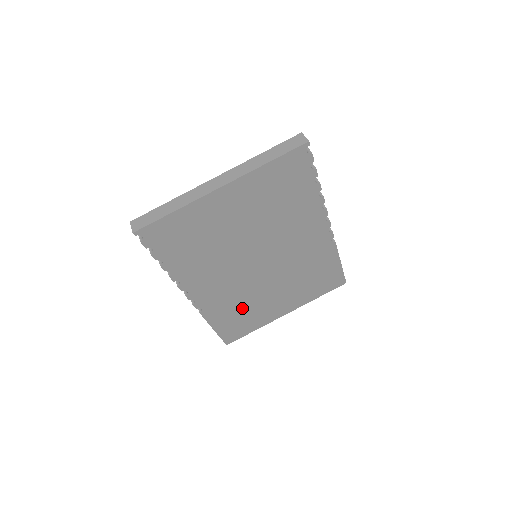
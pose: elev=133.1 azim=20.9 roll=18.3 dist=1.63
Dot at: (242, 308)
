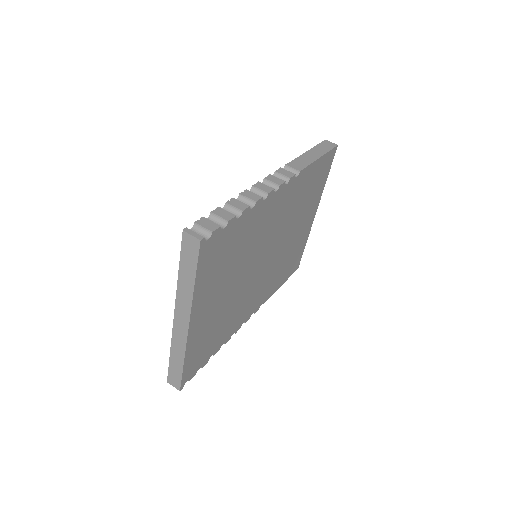
Dot at: (284, 263)
